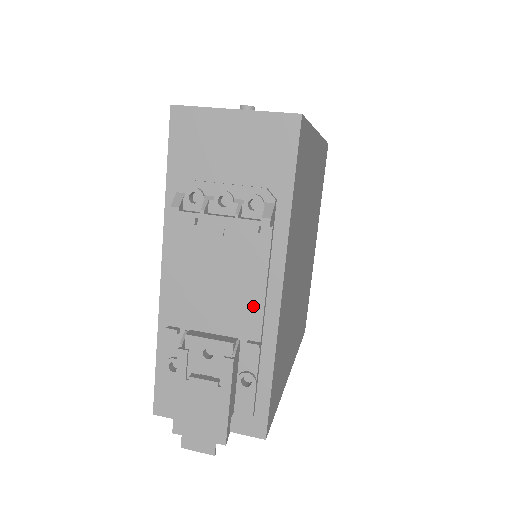
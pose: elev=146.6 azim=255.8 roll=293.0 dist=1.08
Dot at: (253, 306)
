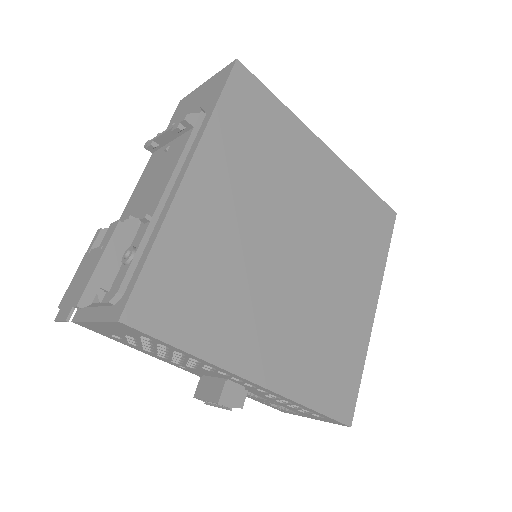
Dot at: (161, 190)
